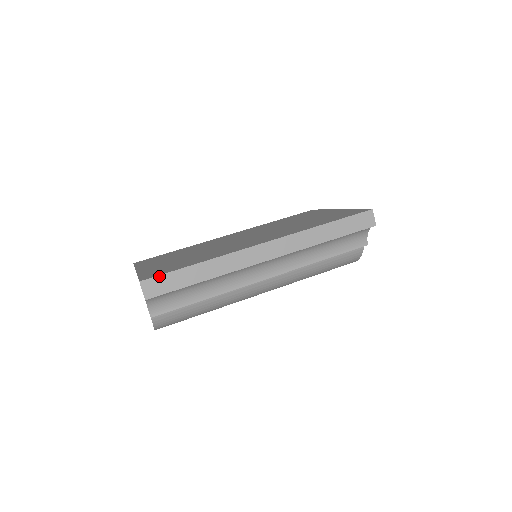
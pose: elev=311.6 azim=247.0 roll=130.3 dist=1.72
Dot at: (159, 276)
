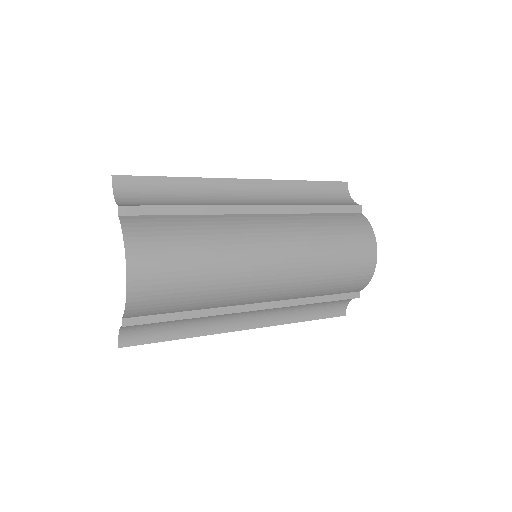
Dot at: occluded
